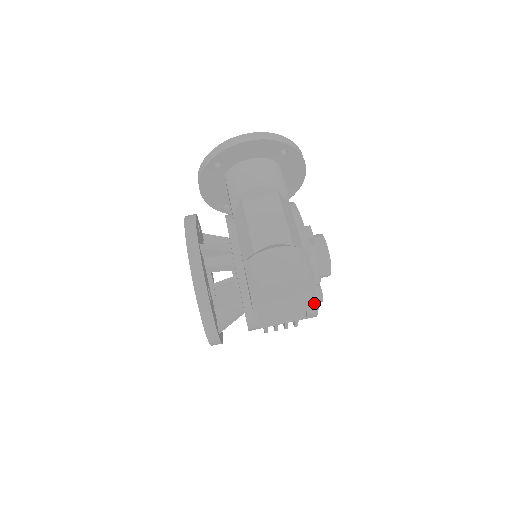
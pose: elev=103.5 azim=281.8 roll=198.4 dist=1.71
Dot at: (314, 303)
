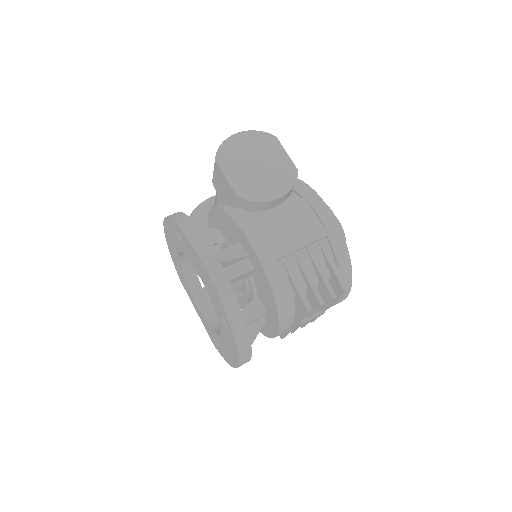
Dot at: (313, 196)
